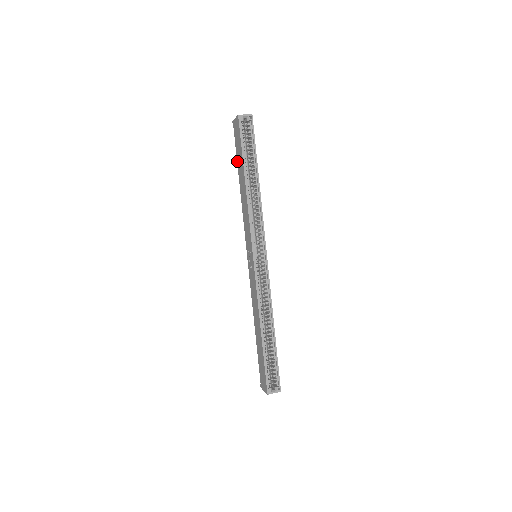
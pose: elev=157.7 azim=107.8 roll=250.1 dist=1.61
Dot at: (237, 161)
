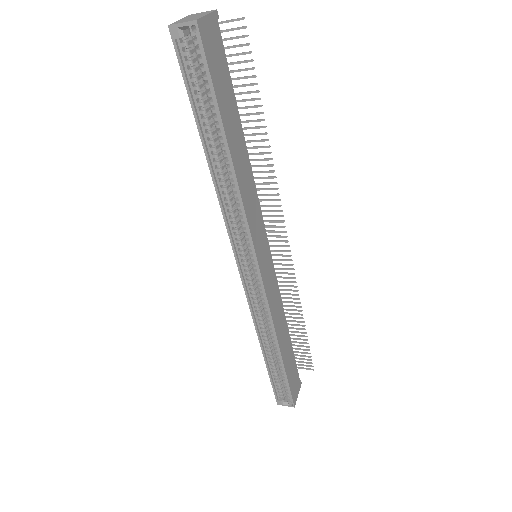
Dot at: occluded
